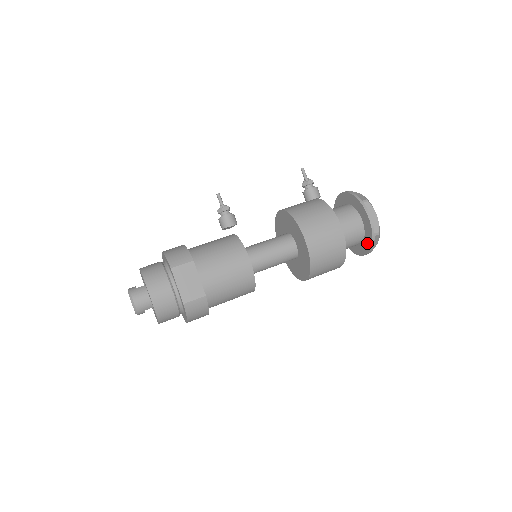
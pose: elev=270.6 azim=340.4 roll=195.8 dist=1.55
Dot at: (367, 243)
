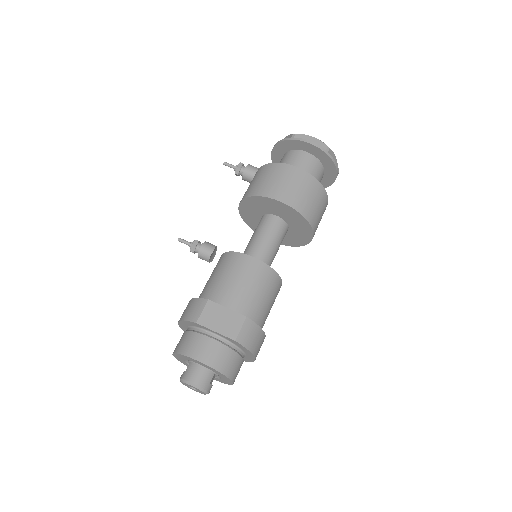
Dot at: (328, 165)
